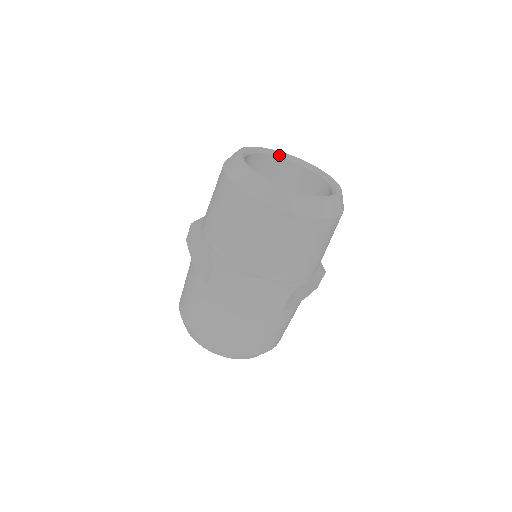
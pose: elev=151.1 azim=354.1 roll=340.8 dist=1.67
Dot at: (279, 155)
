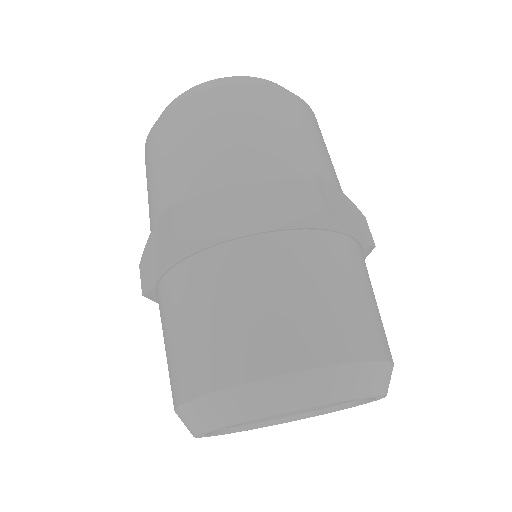
Dot at: occluded
